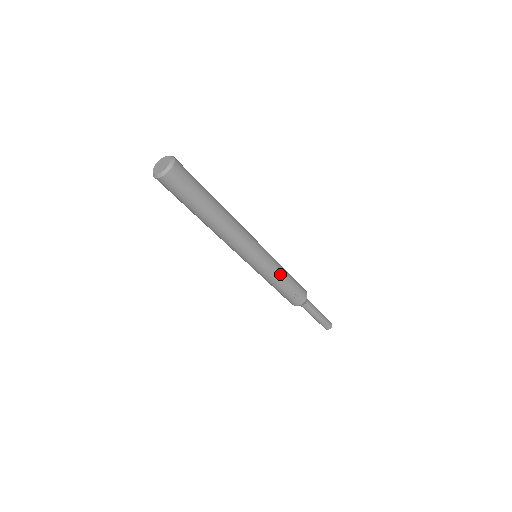
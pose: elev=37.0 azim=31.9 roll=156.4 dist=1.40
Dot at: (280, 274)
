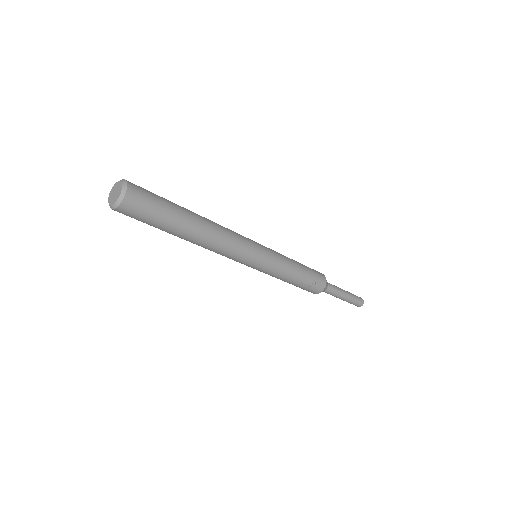
Dot at: (288, 267)
